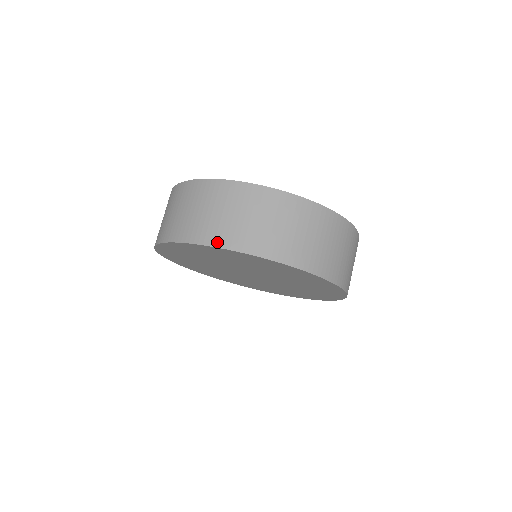
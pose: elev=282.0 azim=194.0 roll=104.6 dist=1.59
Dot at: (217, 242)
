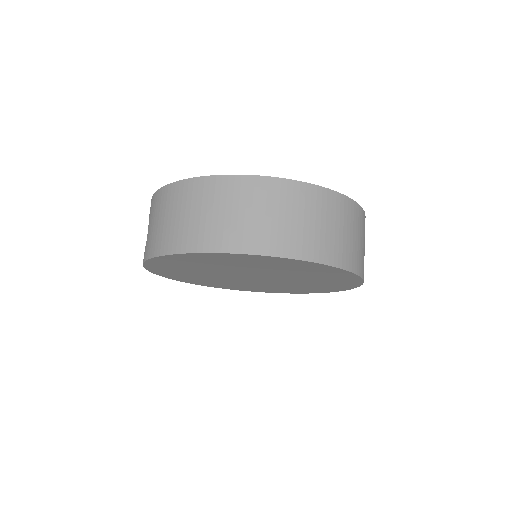
Dot at: (273, 250)
